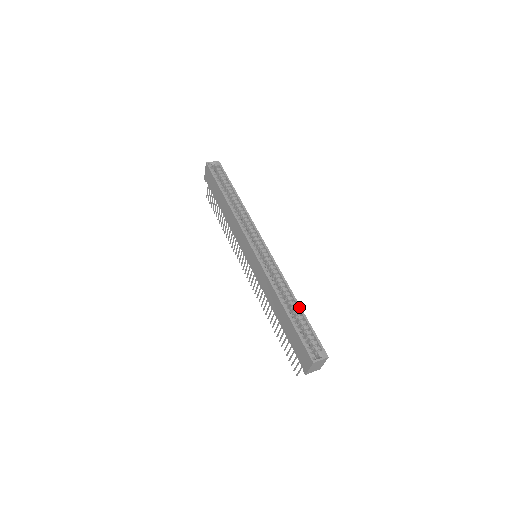
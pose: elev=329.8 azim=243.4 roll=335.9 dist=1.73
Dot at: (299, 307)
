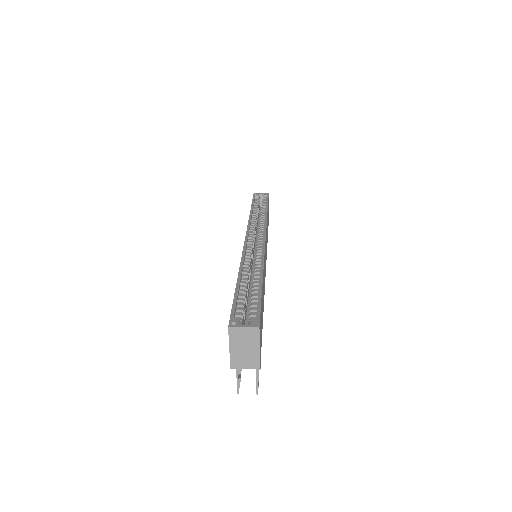
Dot at: (260, 280)
